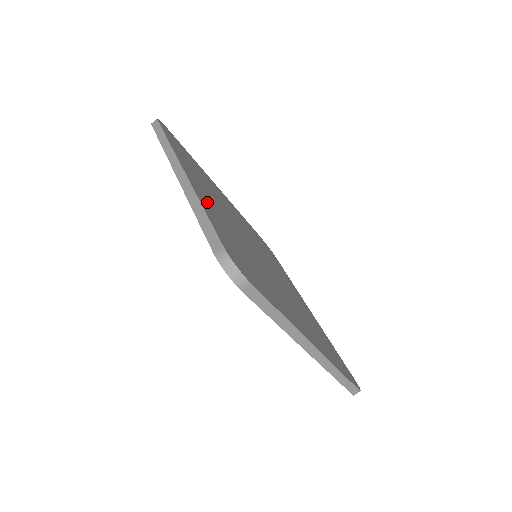
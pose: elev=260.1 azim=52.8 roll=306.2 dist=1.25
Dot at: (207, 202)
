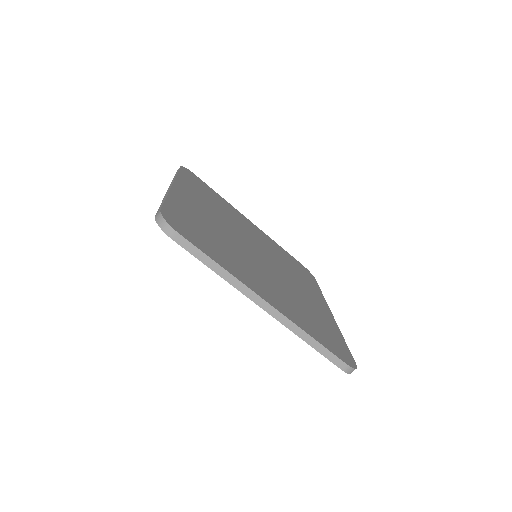
Dot at: (186, 202)
